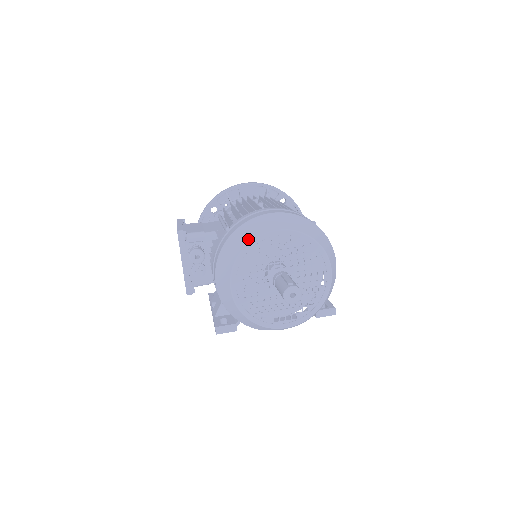
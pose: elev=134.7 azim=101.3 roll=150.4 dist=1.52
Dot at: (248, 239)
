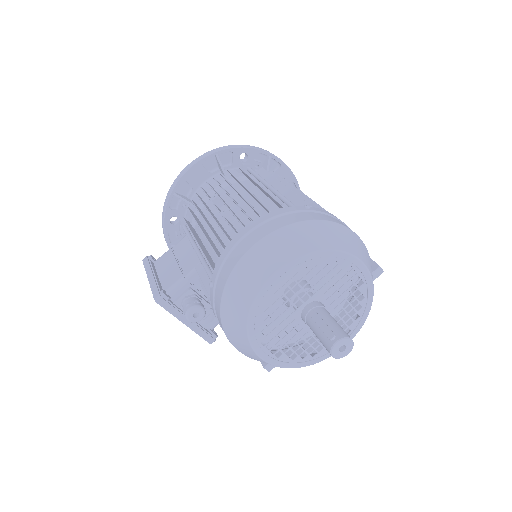
Dot at: (246, 303)
